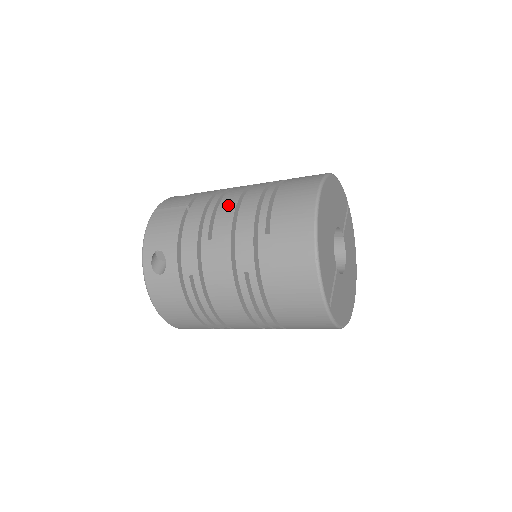
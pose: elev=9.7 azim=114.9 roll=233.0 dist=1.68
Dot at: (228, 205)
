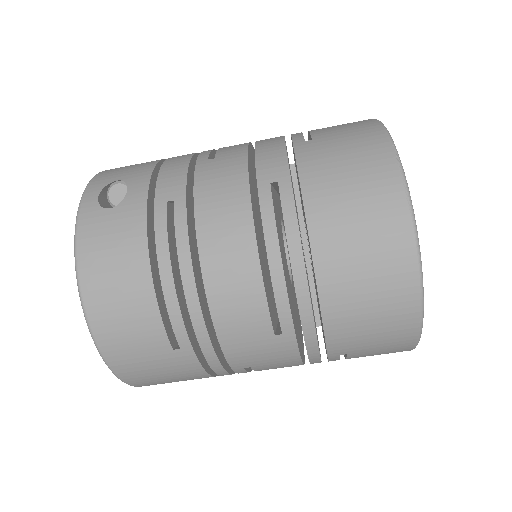
Dot at: occluded
